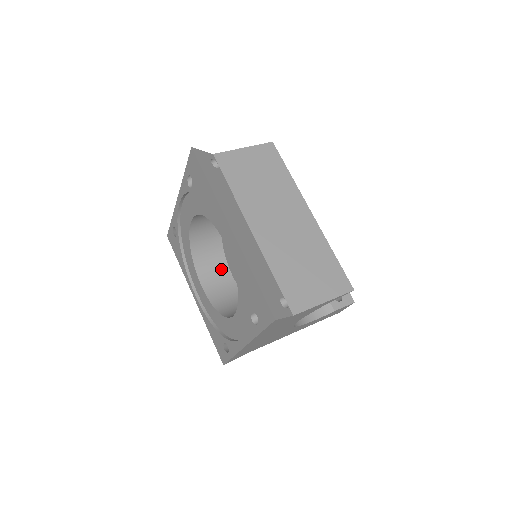
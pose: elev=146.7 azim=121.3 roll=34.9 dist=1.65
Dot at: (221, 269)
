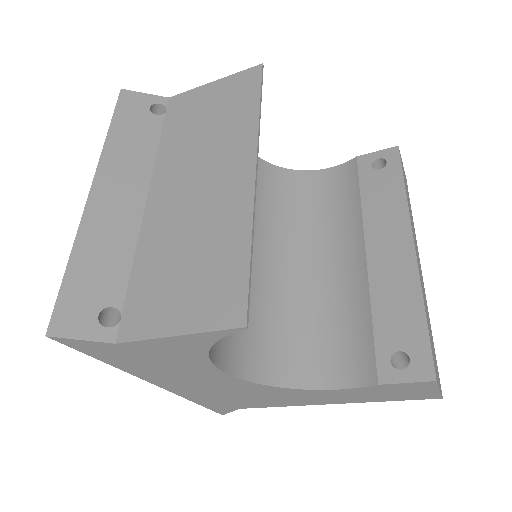
Dot at: occluded
